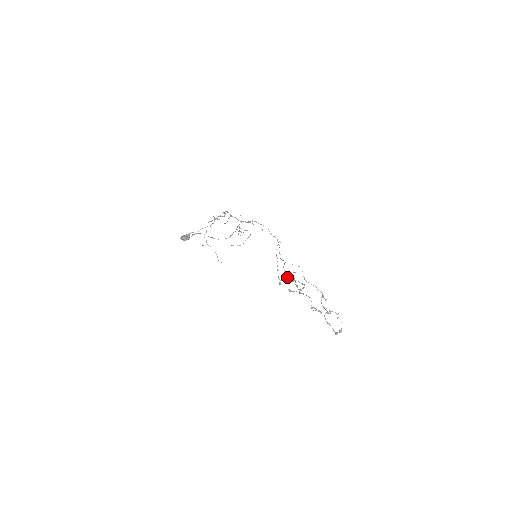
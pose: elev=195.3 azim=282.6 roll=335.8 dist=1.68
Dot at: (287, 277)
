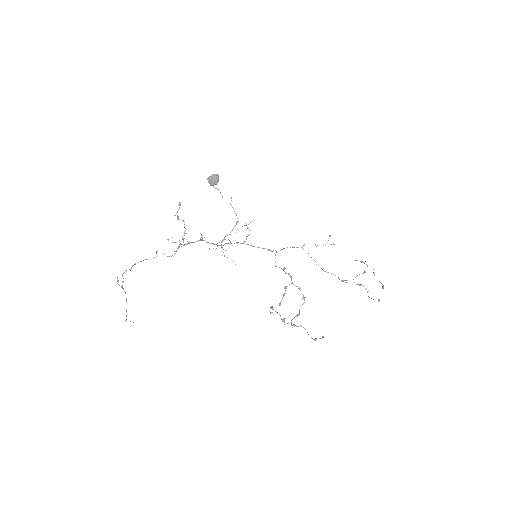
Dot at: occluded
